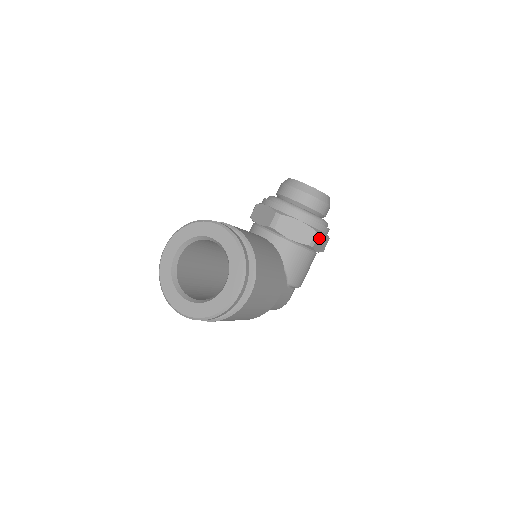
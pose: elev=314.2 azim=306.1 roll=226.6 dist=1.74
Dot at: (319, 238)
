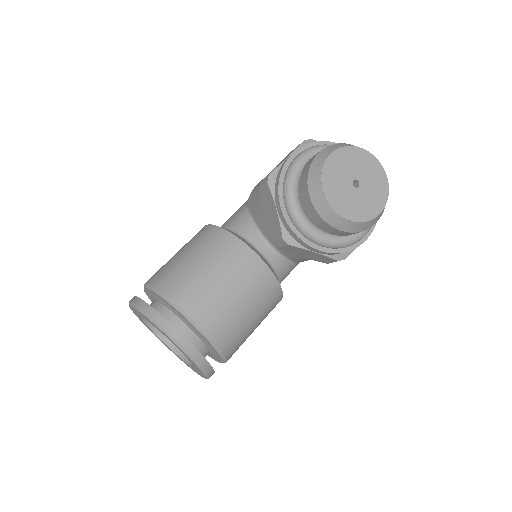
Dot at: occluded
